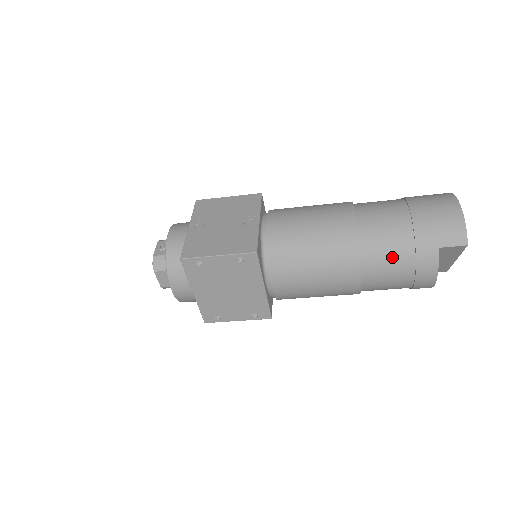
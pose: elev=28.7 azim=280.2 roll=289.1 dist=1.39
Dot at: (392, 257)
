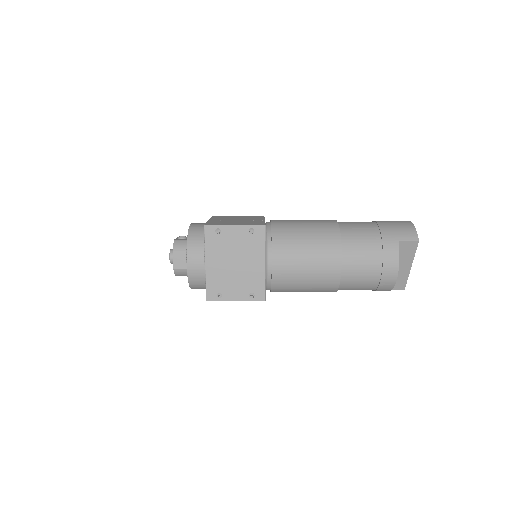
Dot at: (365, 246)
